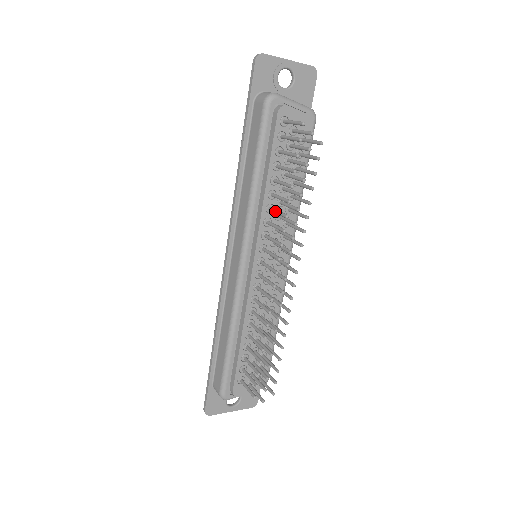
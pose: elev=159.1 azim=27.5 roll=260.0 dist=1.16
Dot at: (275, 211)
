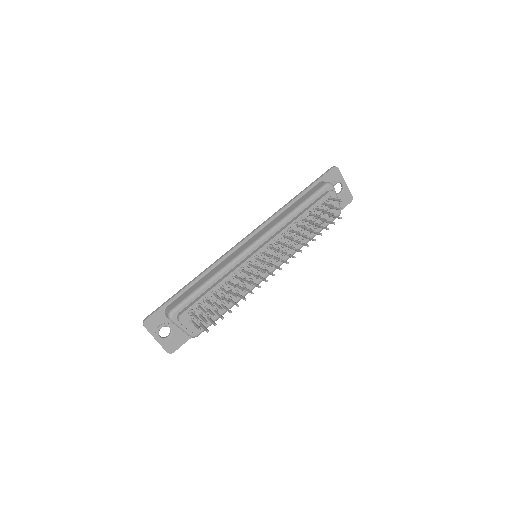
Dot at: (294, 231)
